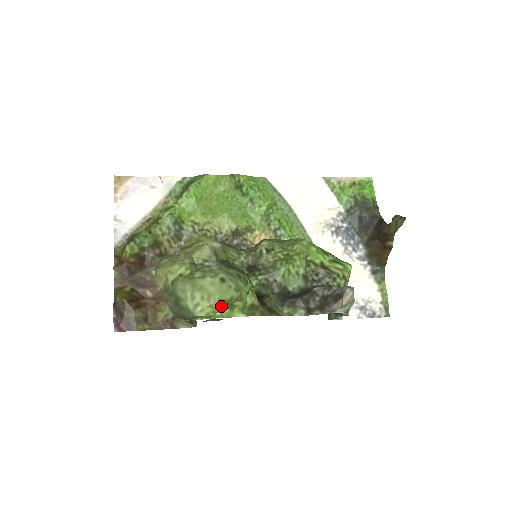
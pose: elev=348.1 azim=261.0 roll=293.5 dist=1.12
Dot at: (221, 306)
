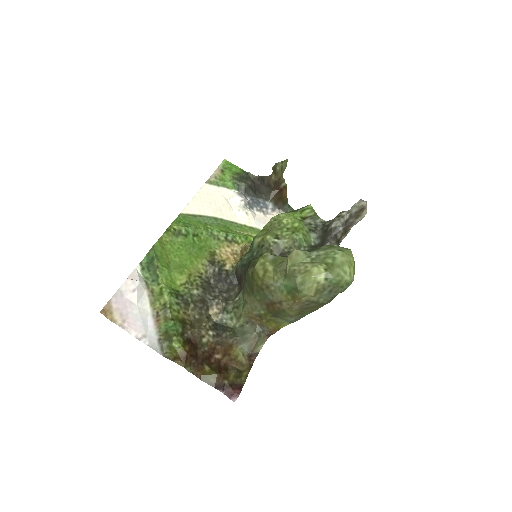
Dot at: (354, 263)
